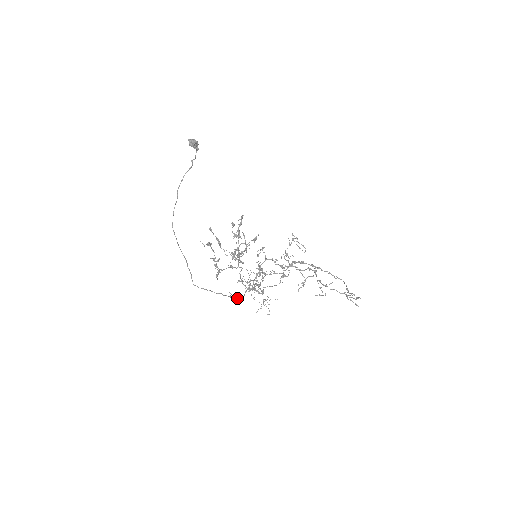
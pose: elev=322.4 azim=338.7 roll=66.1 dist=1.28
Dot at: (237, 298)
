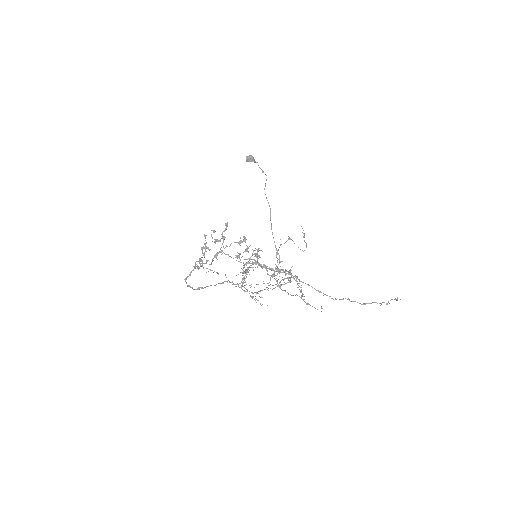
Dot at: occluded
